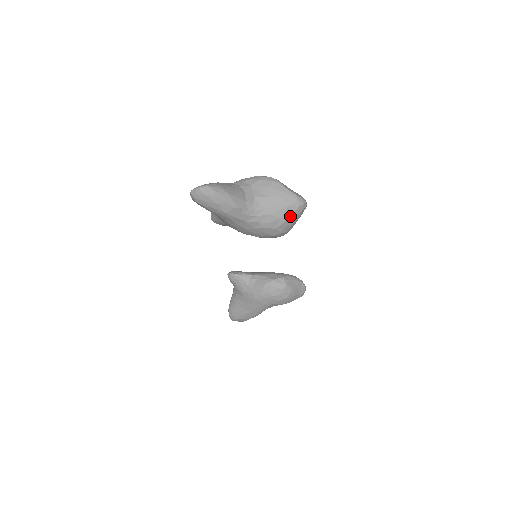
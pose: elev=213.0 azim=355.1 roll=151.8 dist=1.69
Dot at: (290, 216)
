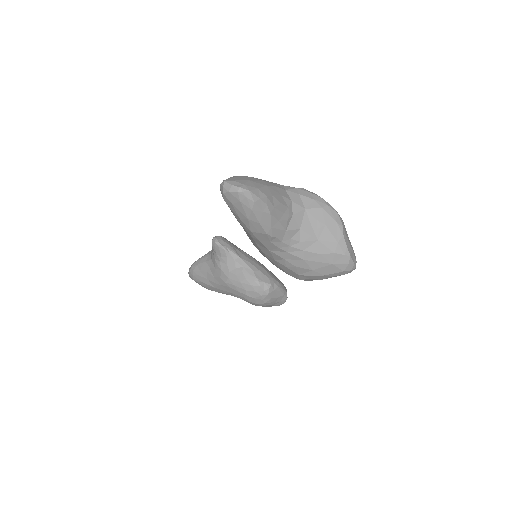
Dot at: (325, 274)
